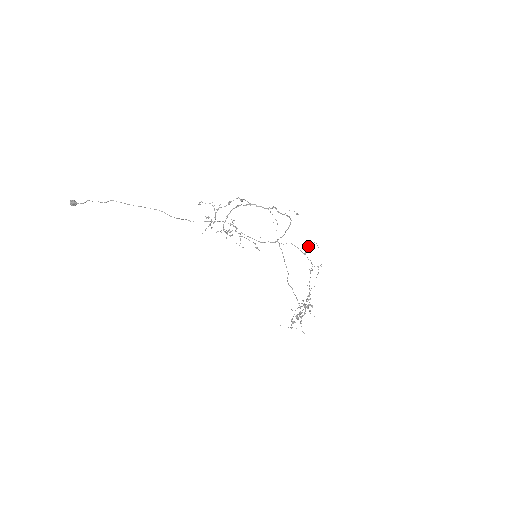
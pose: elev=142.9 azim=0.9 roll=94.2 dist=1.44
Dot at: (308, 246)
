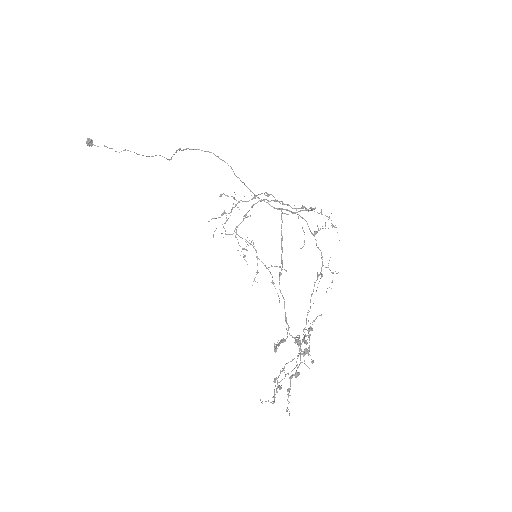
Dot at: (323, 228)
